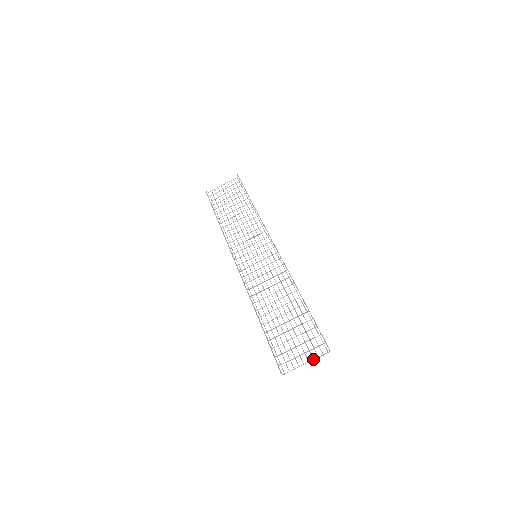
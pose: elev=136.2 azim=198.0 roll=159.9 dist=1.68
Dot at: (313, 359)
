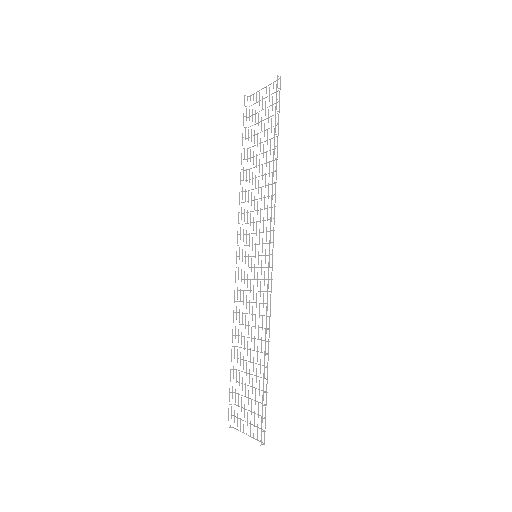
Dot at: (252, 437)
